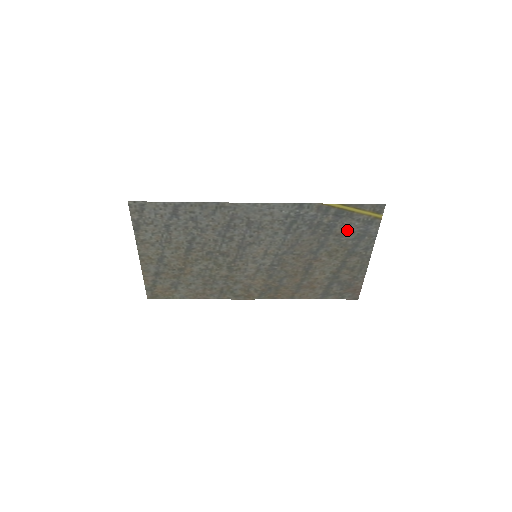
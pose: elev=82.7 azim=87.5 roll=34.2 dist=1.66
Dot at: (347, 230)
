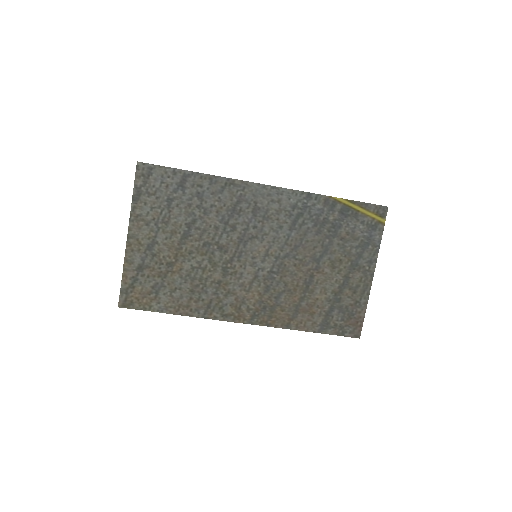
Dot at: (351, 234)
